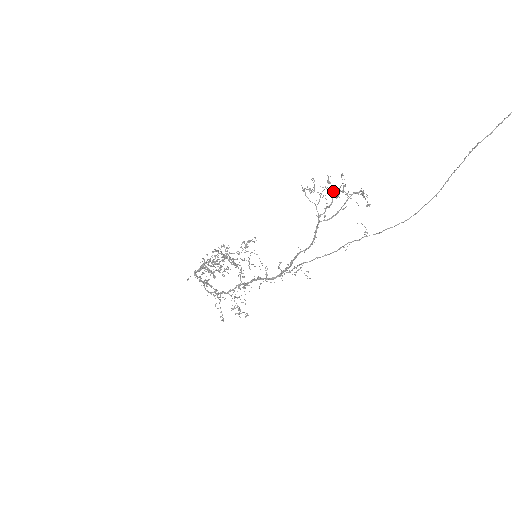
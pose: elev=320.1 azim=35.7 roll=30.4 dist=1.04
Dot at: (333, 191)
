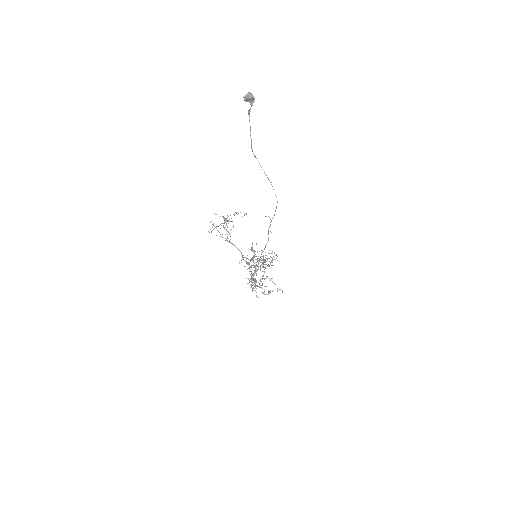
Dot at: (218, 226)
